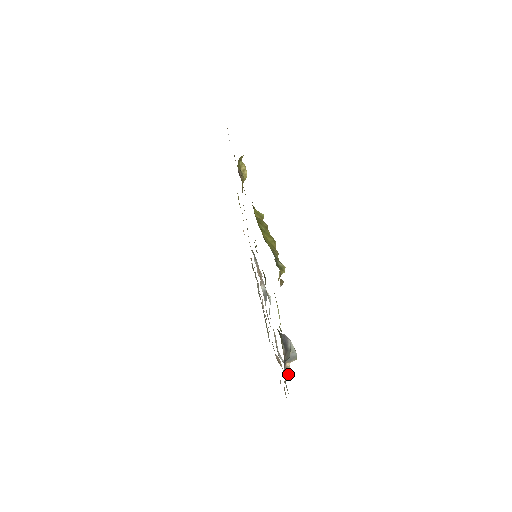
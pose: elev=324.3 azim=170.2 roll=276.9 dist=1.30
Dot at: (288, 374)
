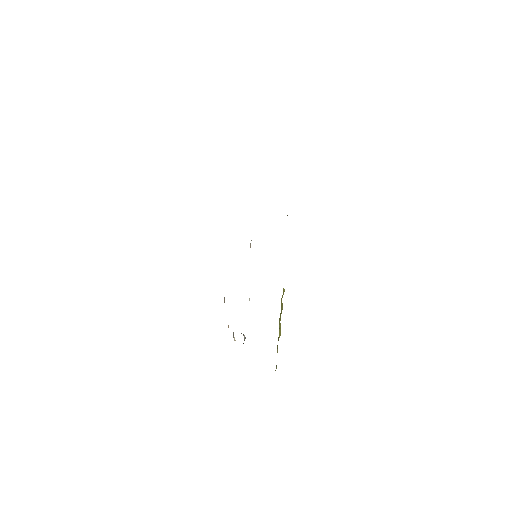
Dot at: occluded
